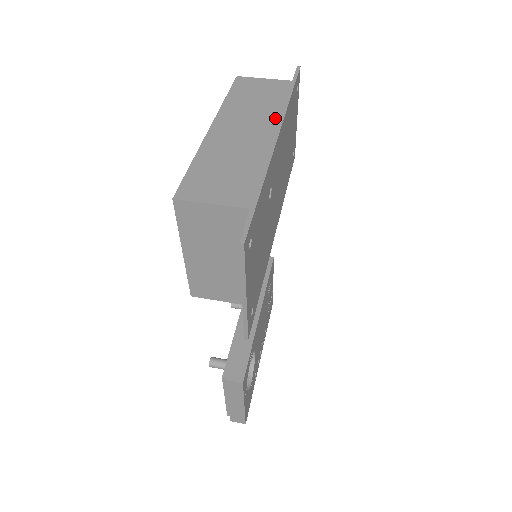
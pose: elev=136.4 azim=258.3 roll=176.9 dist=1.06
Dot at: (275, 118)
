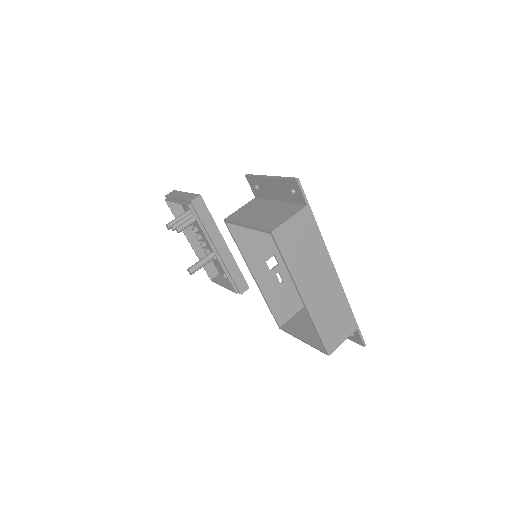
Dot at: (326, 259)
